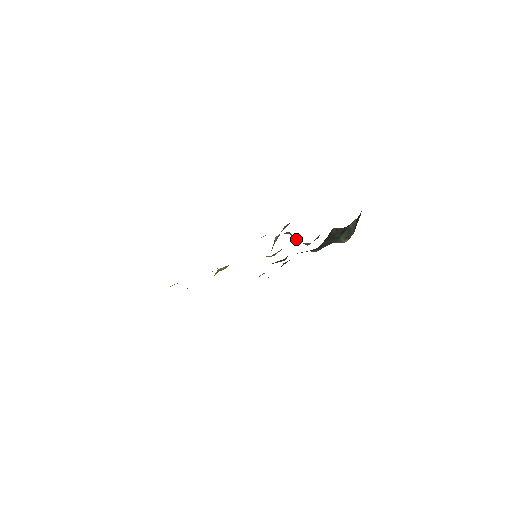
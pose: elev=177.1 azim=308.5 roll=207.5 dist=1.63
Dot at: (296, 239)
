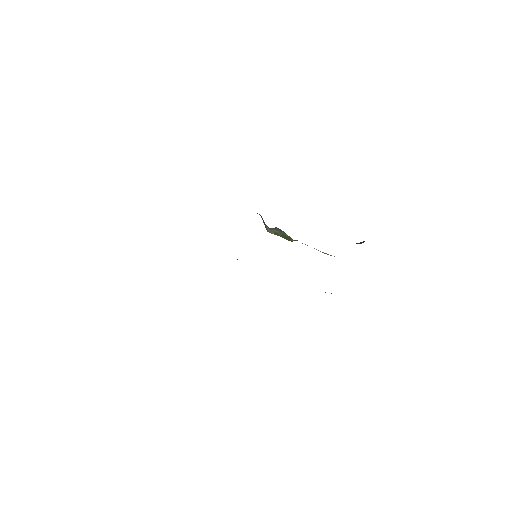
Dot at: (282, 235)
